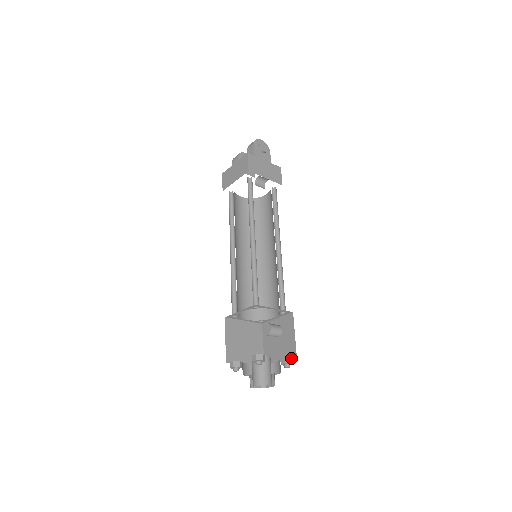
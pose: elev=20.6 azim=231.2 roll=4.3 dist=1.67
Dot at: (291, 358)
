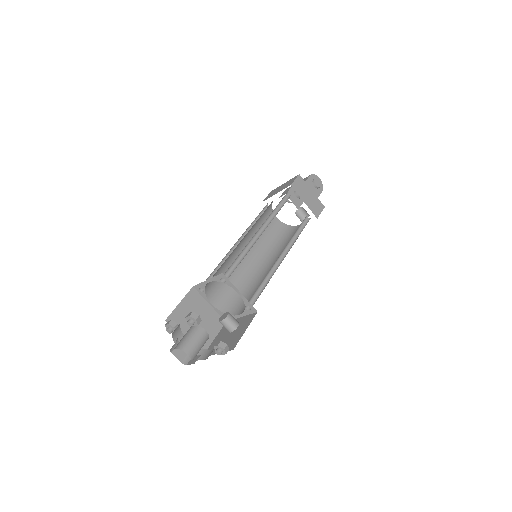
Dot at: (227, 345)
